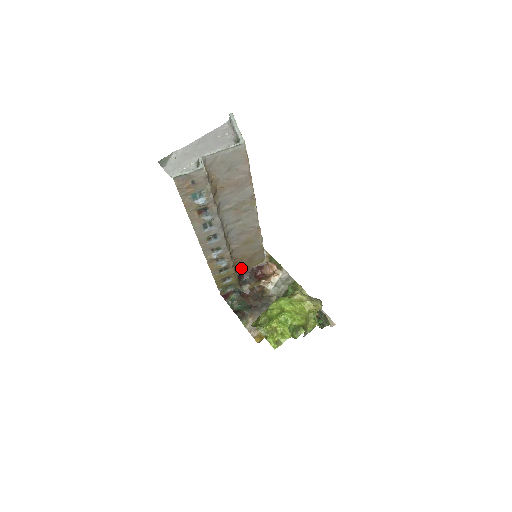
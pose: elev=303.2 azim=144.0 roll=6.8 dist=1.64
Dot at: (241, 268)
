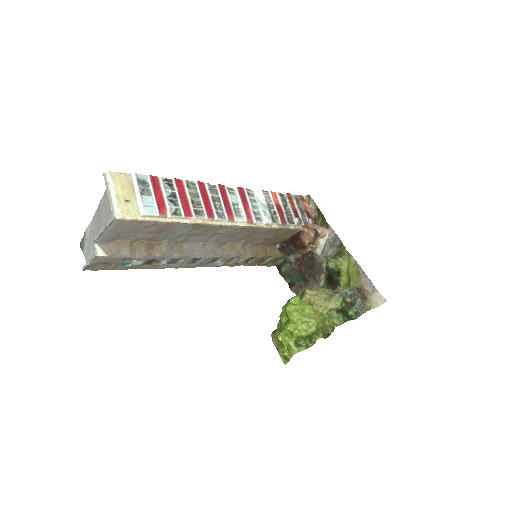
Dot at: (278, 242)
